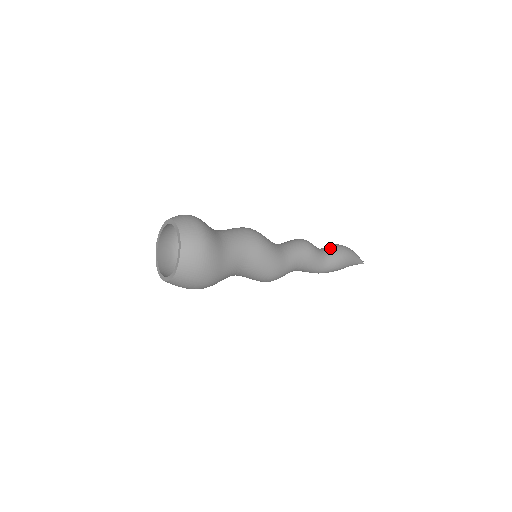
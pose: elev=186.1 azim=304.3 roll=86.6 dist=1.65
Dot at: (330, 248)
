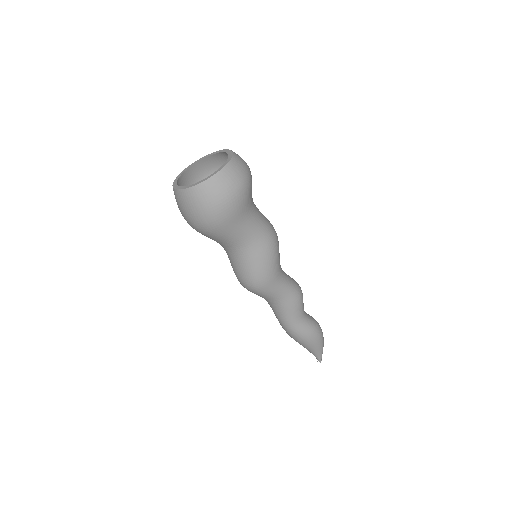
Dot at: (311, 316)
